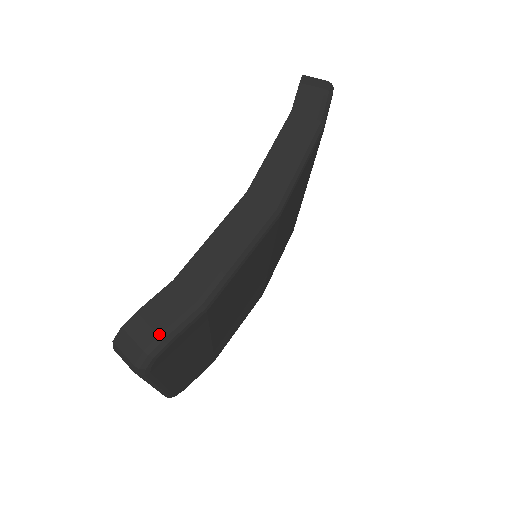
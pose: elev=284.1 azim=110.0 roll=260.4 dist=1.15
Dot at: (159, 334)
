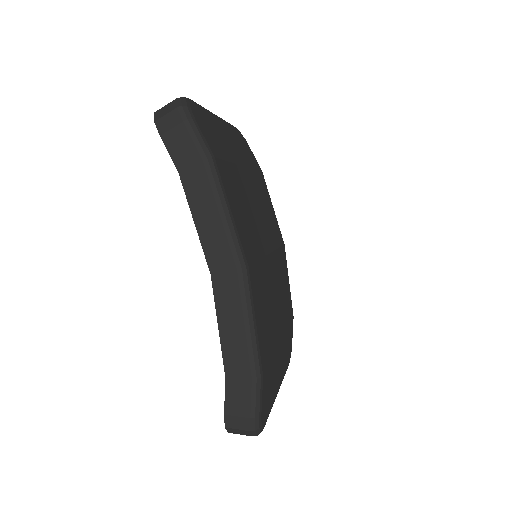
Dot at: (249, 417)
